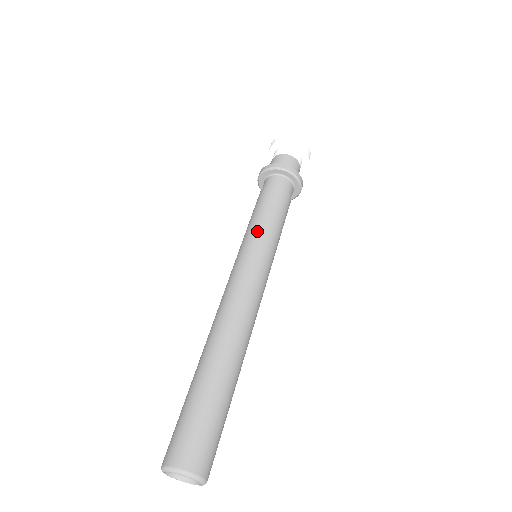
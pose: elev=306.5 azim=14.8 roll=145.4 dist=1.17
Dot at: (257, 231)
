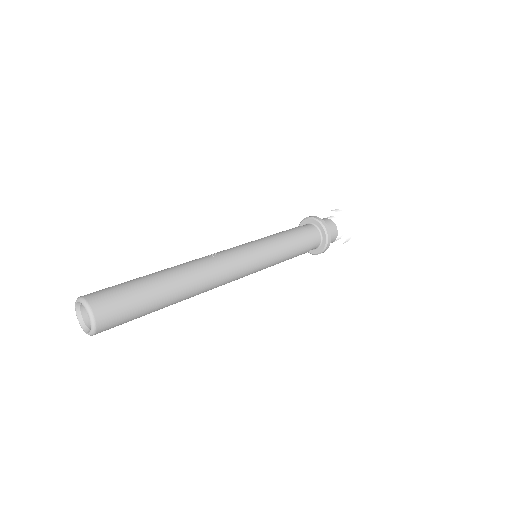
Dot at: (270, 240)
